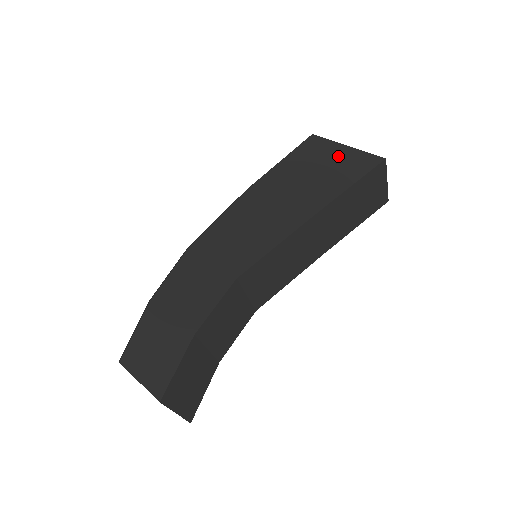
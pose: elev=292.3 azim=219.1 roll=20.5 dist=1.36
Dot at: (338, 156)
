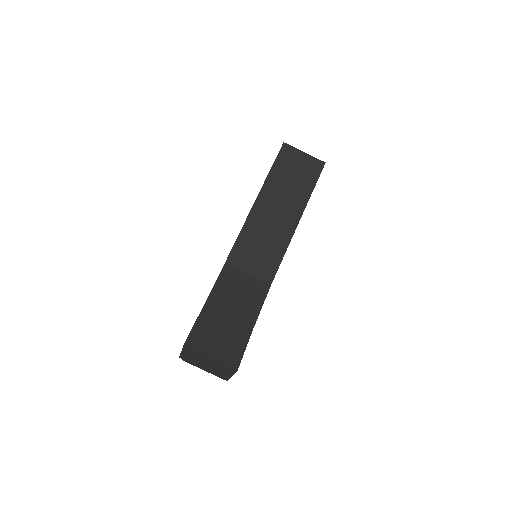
Dot at: occluded
